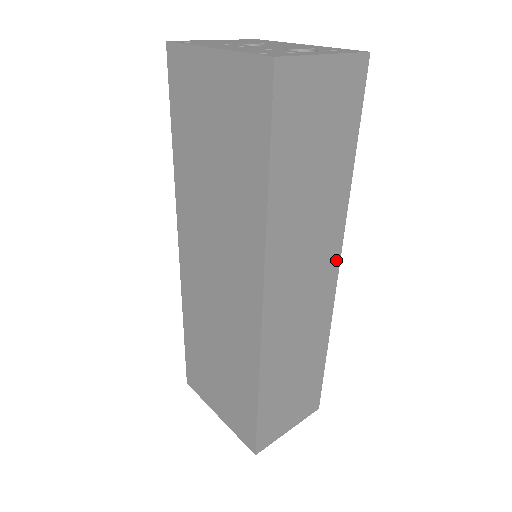
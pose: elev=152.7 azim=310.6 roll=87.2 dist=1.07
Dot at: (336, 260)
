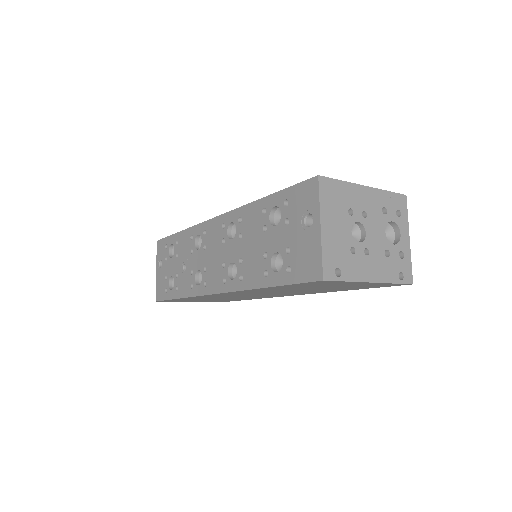
Dot at: occluded
